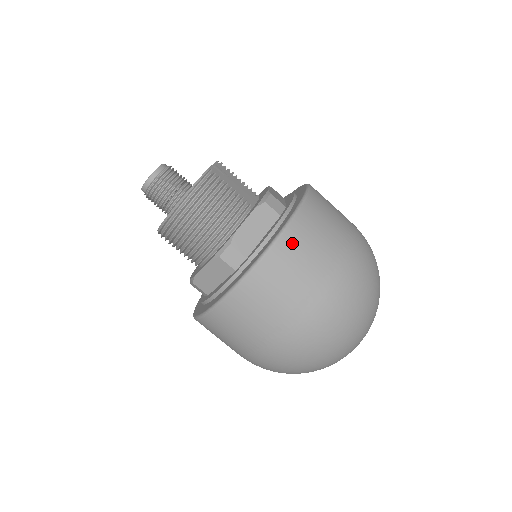
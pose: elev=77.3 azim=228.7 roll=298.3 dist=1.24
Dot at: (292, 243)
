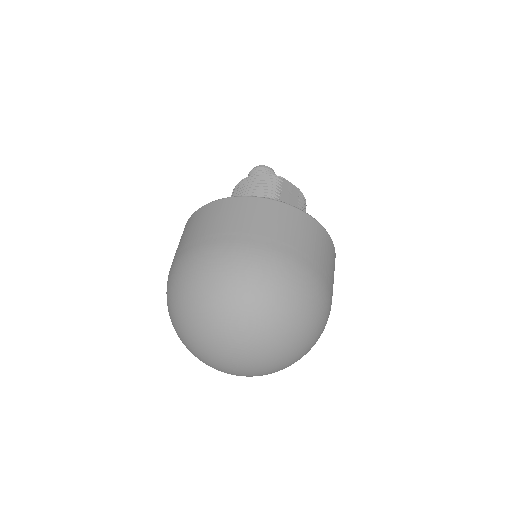
Dot at: (245, 204)
